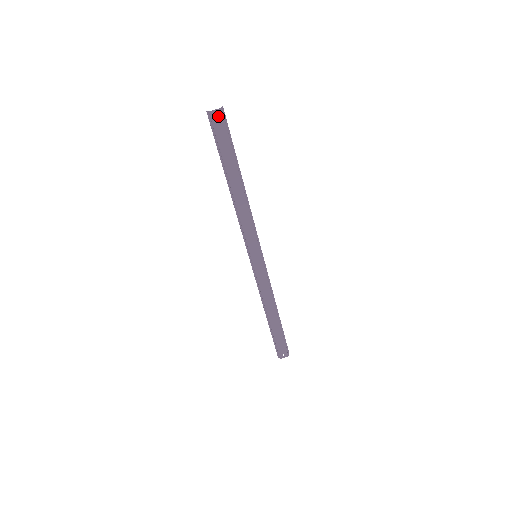
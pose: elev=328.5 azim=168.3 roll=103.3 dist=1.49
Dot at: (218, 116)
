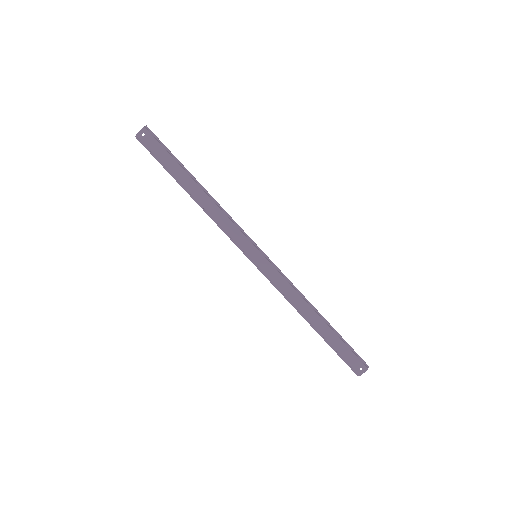
Dot at: (145, 135)
